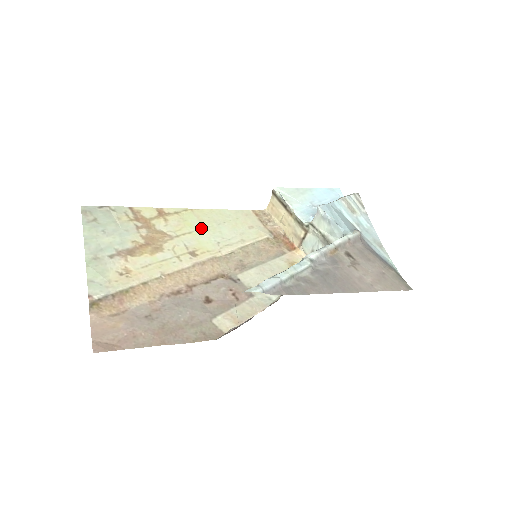
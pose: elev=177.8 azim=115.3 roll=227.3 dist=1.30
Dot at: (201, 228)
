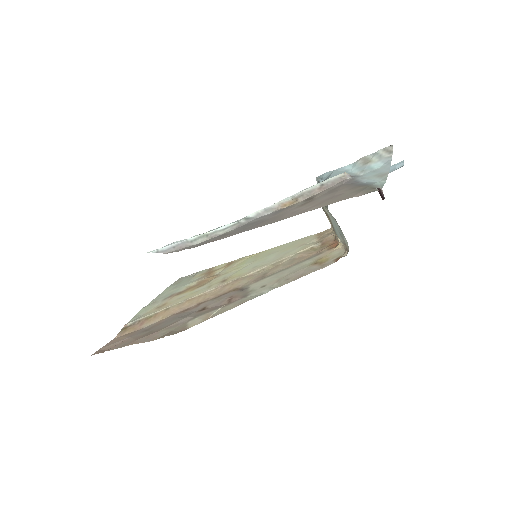
Dot at: (251, 262)
